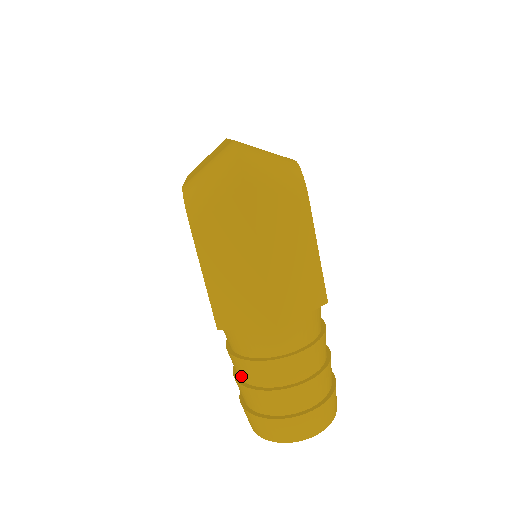
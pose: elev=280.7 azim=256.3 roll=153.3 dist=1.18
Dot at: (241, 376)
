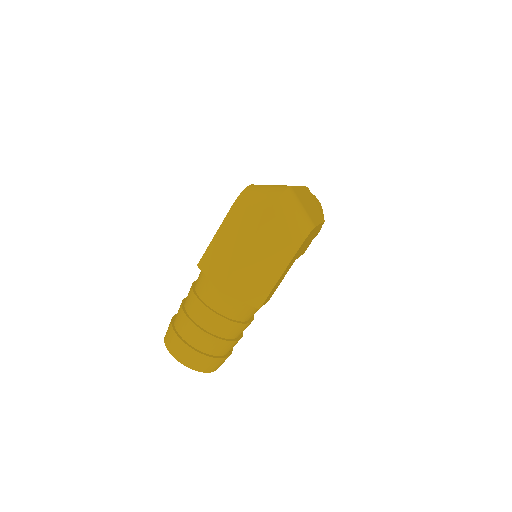
Dot at: (186, 301)
